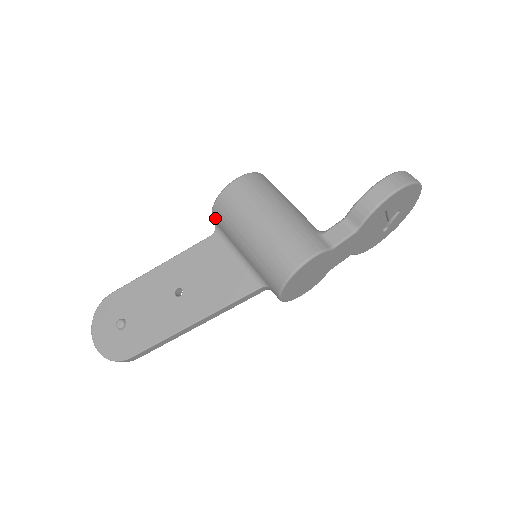
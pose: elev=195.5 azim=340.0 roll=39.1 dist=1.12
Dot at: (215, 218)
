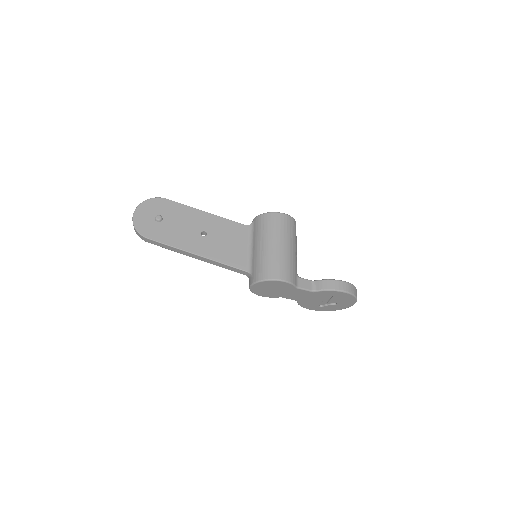
Dot at: (257, 220)
